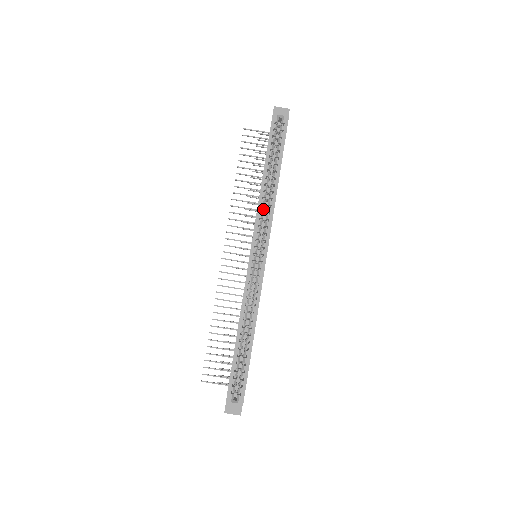
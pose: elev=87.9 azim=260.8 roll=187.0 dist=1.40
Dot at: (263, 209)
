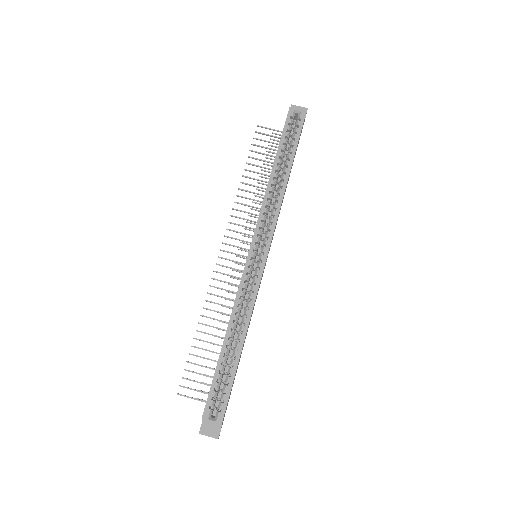
Dot at: (269, 204)
